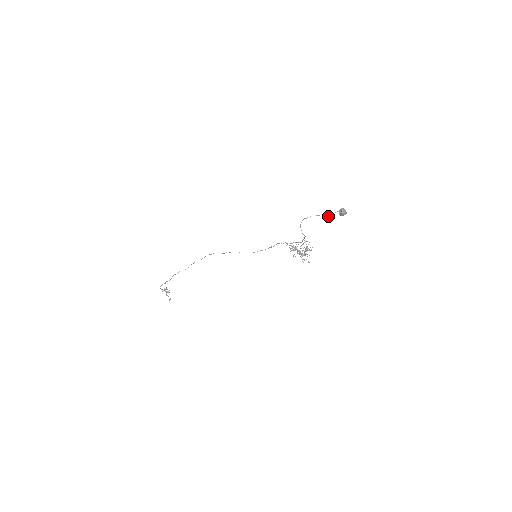
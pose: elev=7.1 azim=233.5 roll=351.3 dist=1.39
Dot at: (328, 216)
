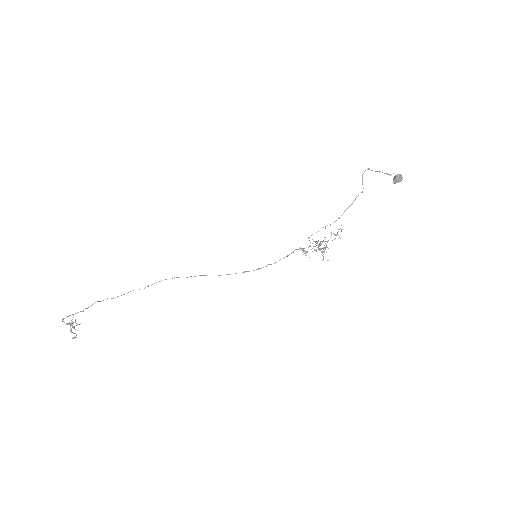
Dot at: (389, 174)
